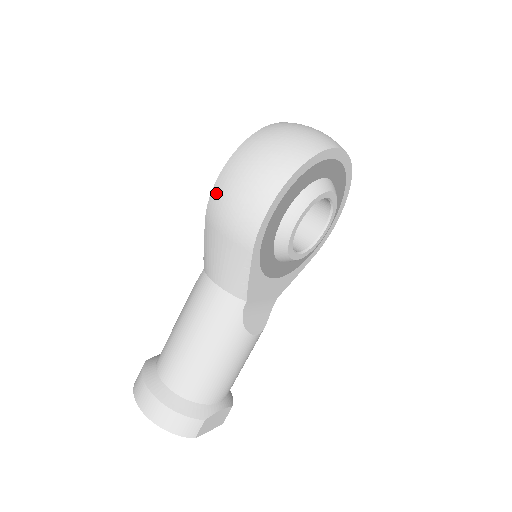
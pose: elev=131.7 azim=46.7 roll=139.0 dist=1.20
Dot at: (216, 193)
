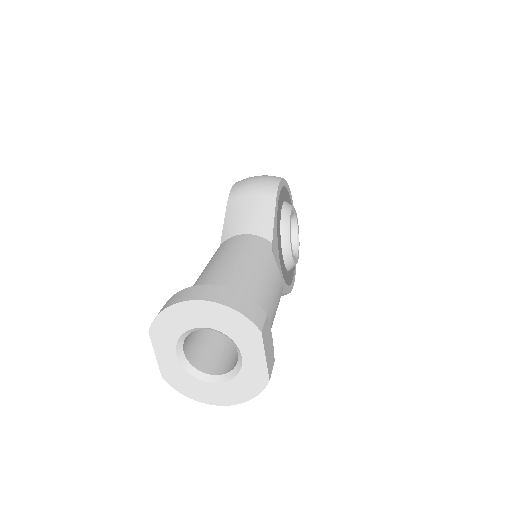
Dot at: (237, 184)
